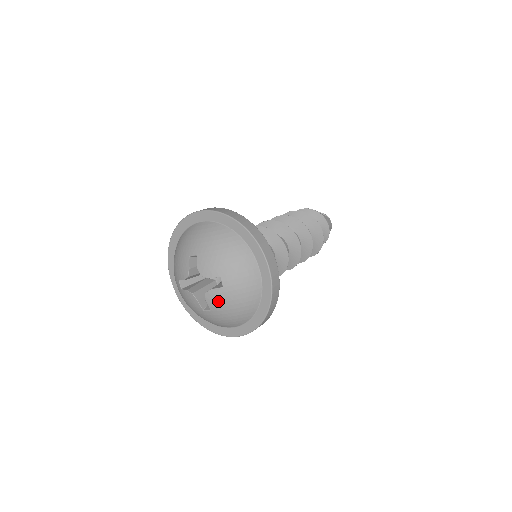
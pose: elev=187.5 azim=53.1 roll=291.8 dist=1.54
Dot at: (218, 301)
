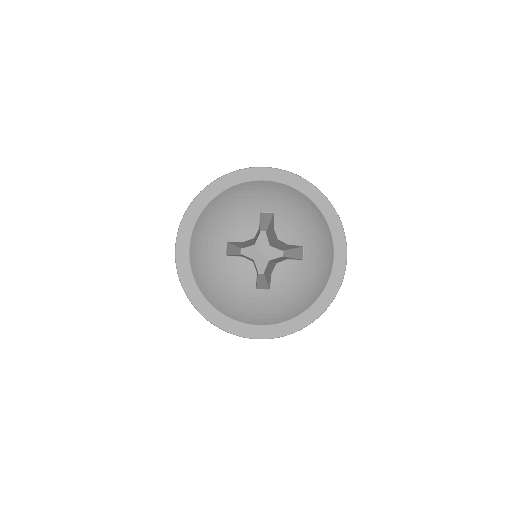
Dot at: (289, 277)
